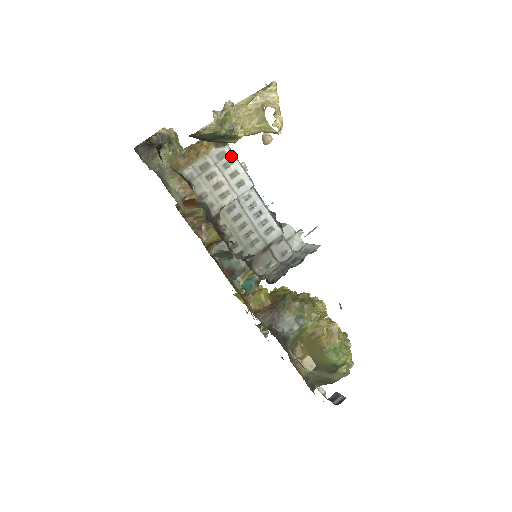
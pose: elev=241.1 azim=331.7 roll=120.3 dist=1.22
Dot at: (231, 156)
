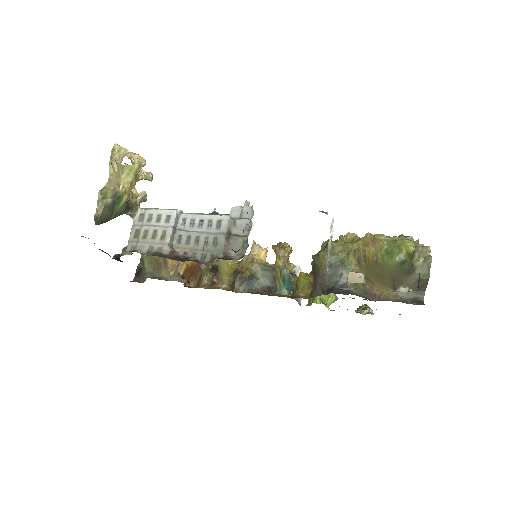
Dot at: (147, 211)
